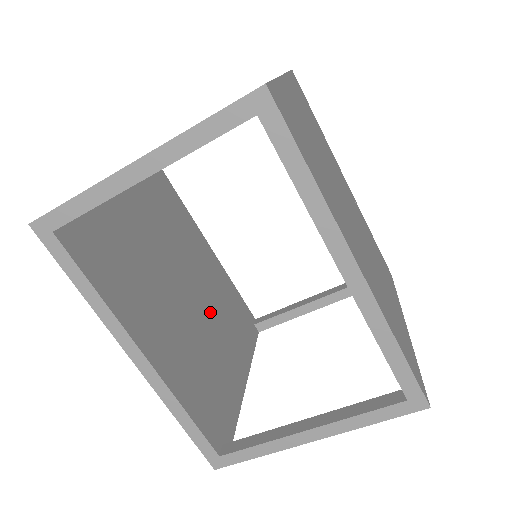
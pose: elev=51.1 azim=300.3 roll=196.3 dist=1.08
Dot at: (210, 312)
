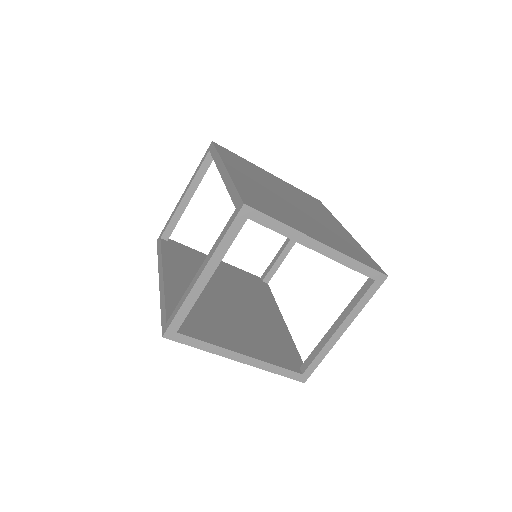
Dot at: (243, 319)
